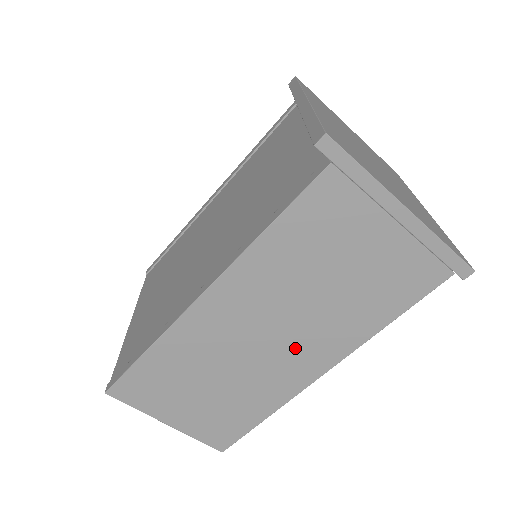
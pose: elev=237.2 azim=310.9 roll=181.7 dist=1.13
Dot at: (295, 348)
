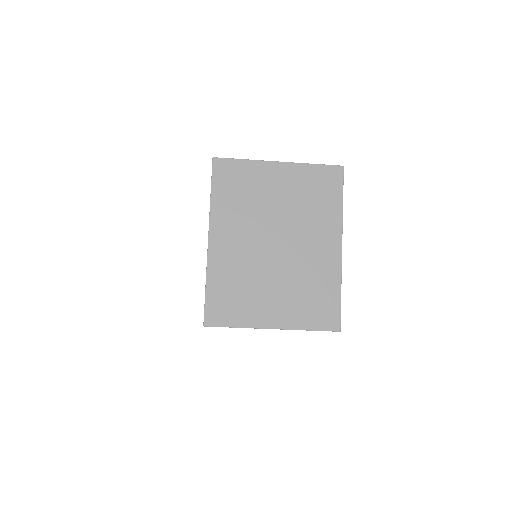
Dot at: occluded
